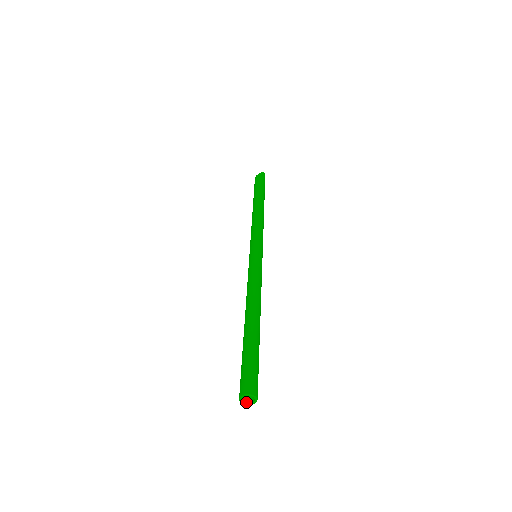
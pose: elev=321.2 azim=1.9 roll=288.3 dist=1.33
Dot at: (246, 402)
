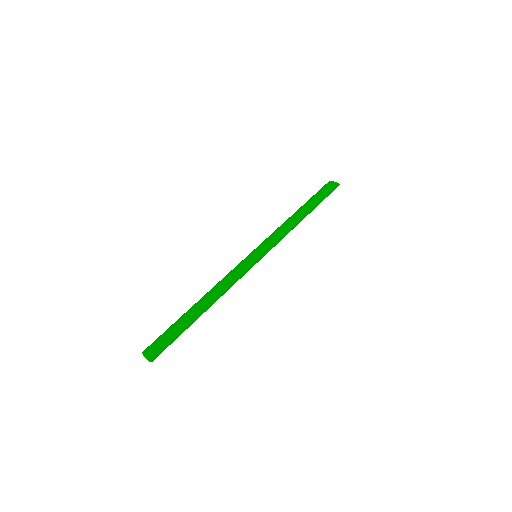
Dot at: (144, 355)
